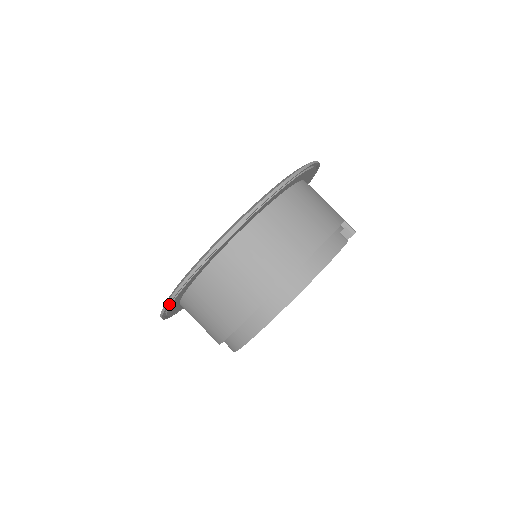
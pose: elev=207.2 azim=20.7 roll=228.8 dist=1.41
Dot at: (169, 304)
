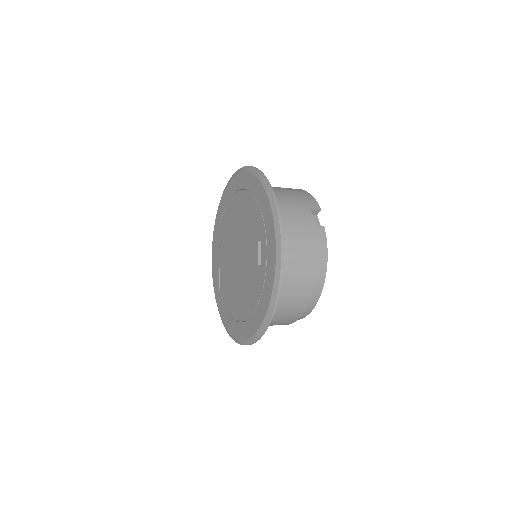
Dot at: occluded
